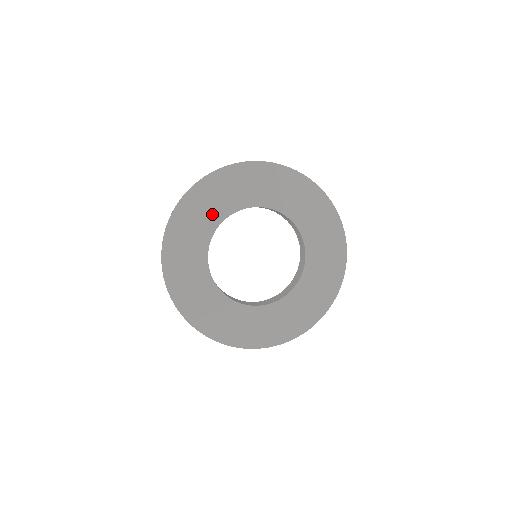
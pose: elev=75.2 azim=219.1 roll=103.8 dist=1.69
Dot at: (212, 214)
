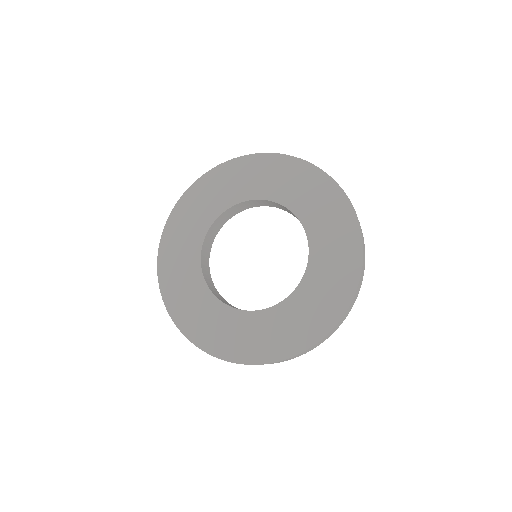
Dot at: (209, 209)
